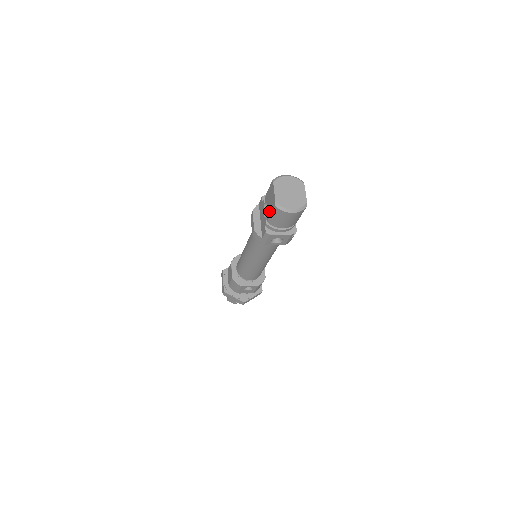
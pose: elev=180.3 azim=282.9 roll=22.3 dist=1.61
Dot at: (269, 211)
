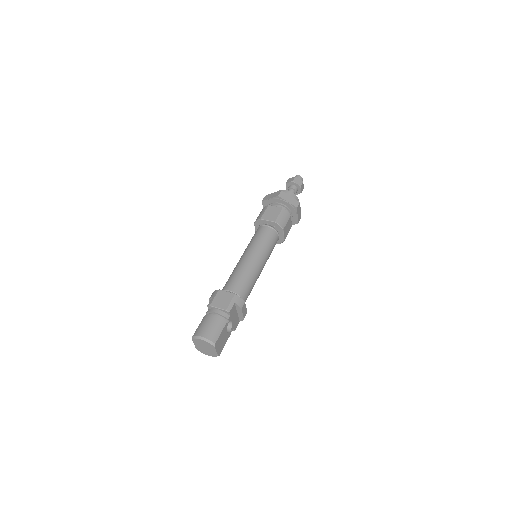
Dot at: occluded
